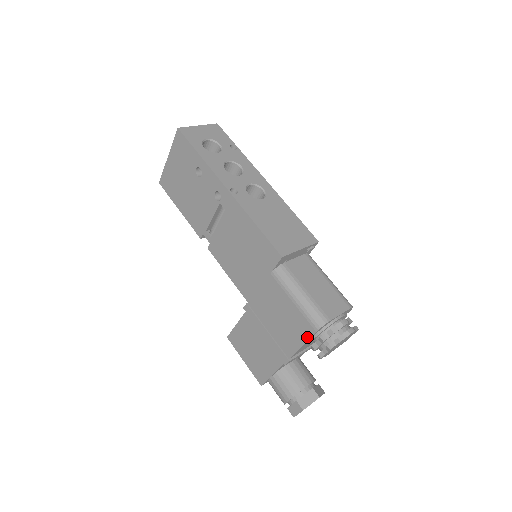
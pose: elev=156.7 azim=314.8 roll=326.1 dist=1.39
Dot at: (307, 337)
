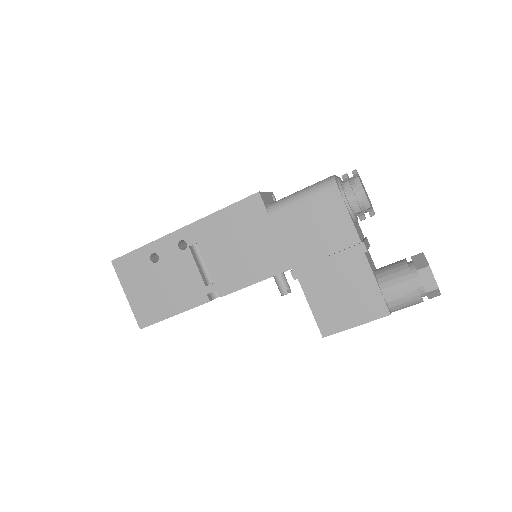
Dot at: (341, 202)
